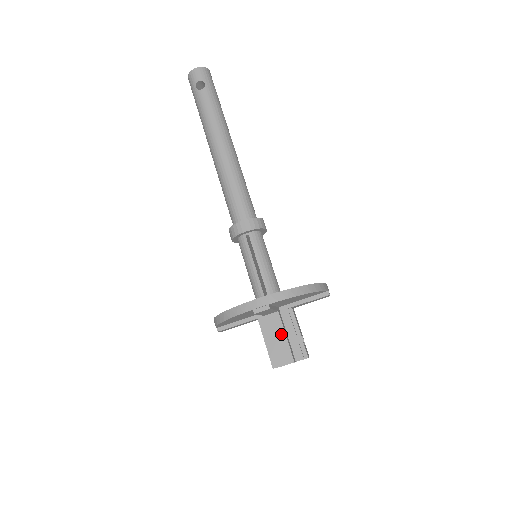
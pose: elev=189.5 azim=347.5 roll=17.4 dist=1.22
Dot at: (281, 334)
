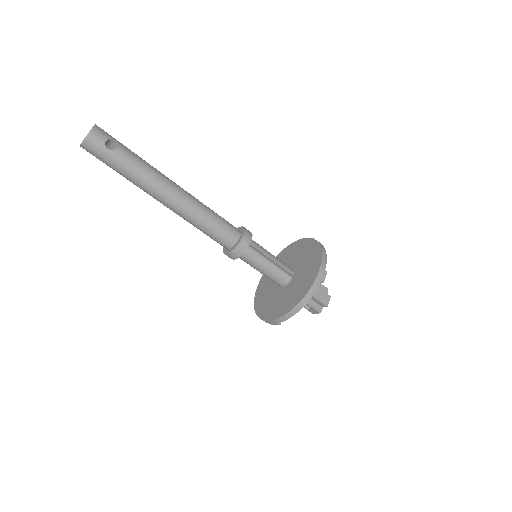
Dot at: occluded
